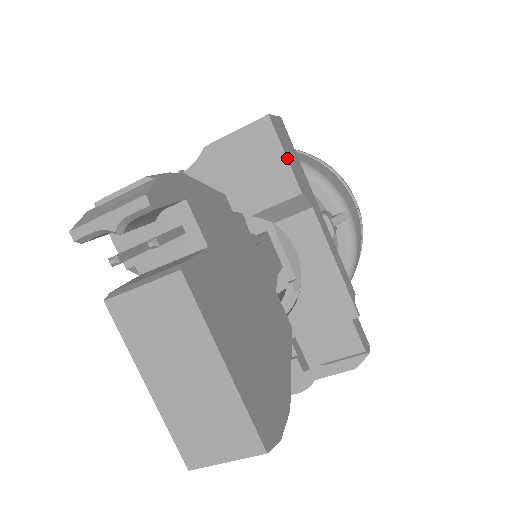
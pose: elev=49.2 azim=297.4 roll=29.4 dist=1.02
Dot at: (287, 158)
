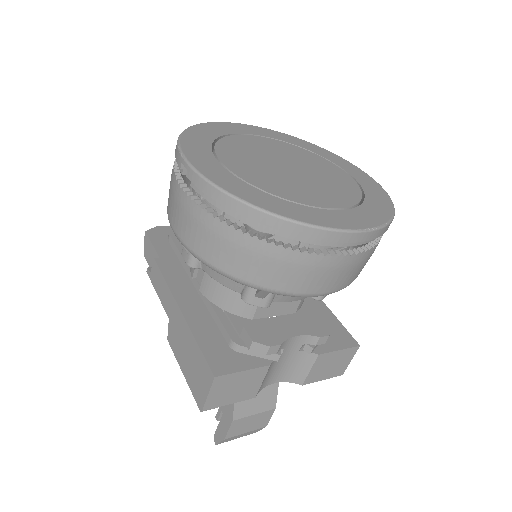
Dot at: occluded
